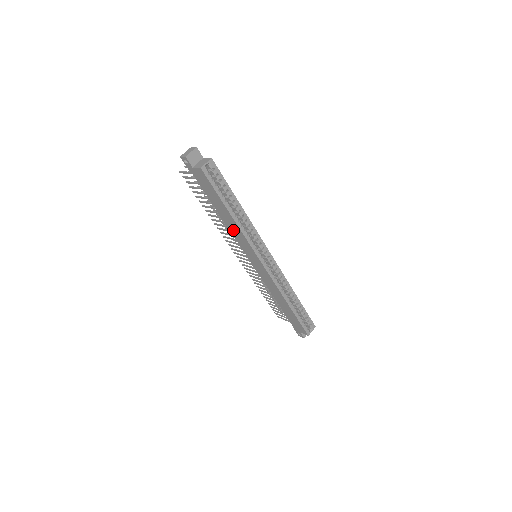
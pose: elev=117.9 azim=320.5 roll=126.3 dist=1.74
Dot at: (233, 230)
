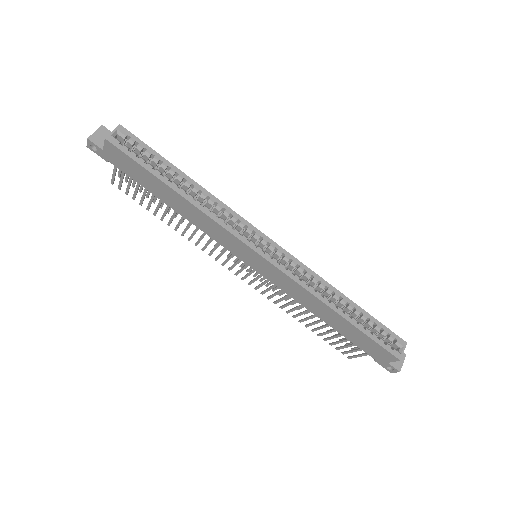
Dot at: (200, 223)
